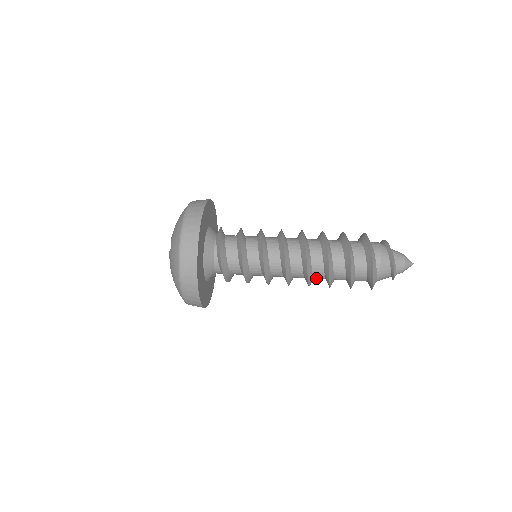
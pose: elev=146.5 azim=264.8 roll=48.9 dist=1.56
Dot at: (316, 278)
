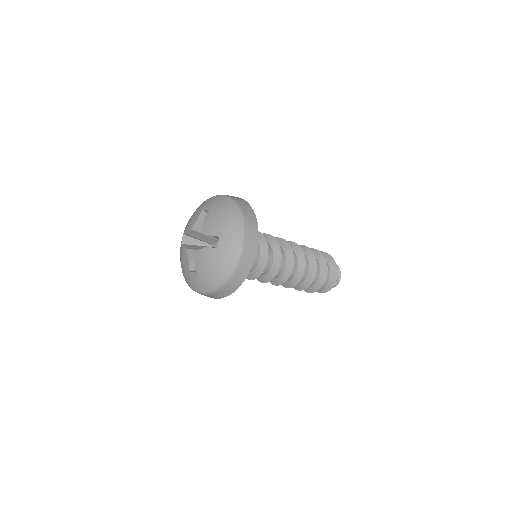
Dot at: occluded
